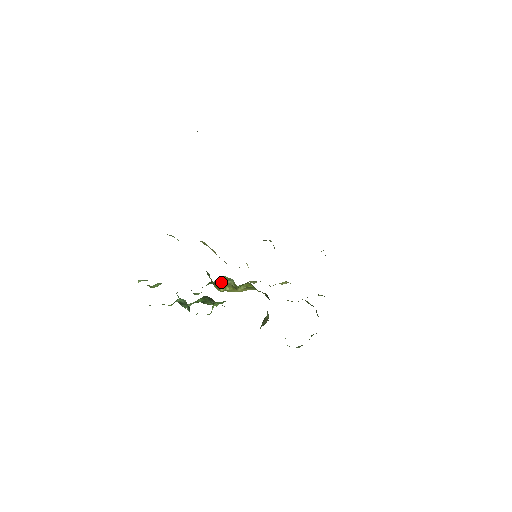
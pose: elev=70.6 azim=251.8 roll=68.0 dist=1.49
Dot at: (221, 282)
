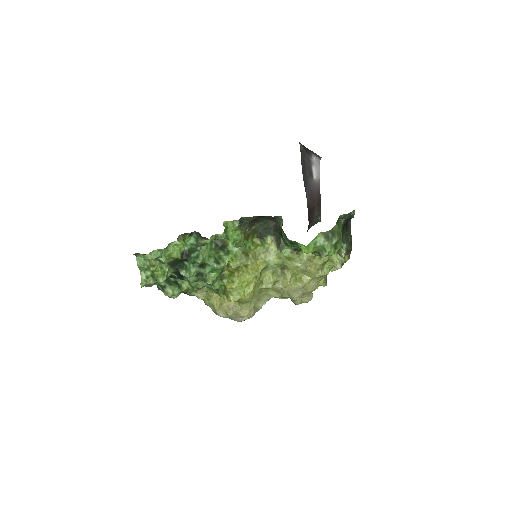
Dot at: (231, 269)
